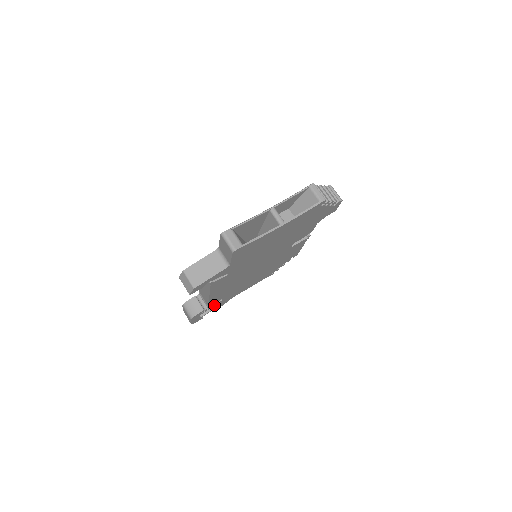
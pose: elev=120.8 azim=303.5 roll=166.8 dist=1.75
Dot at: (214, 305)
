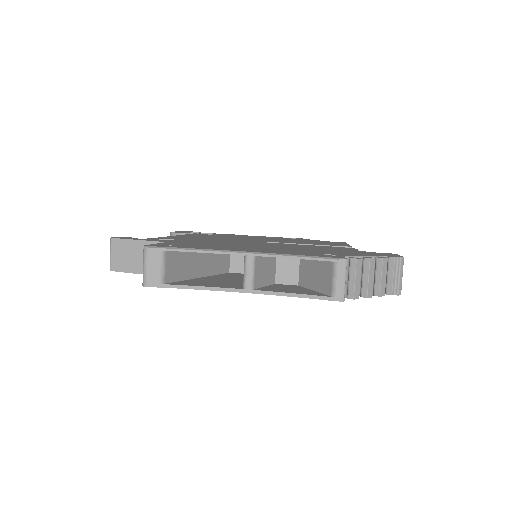
Dot at: occluded
